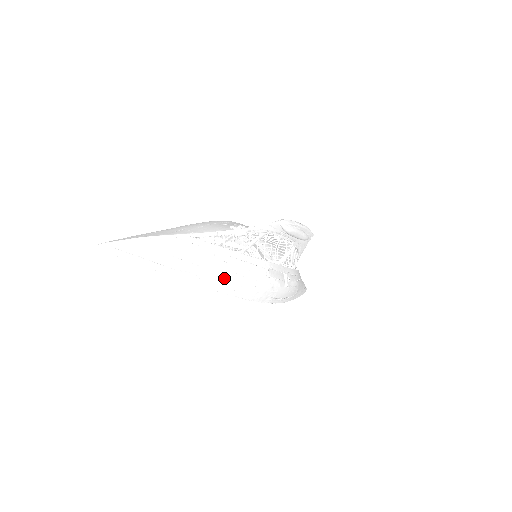
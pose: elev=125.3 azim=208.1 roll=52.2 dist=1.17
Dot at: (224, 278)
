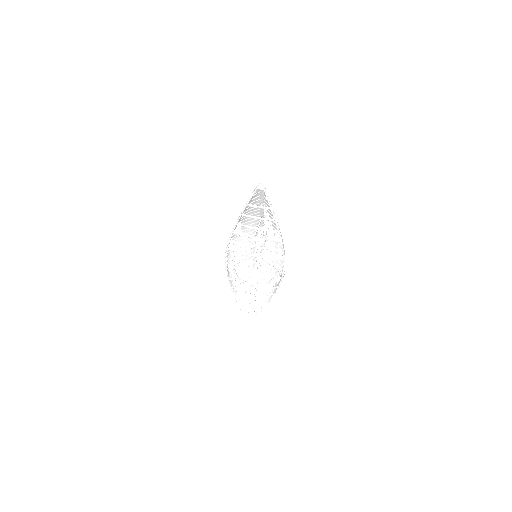
Dot at: occluded
